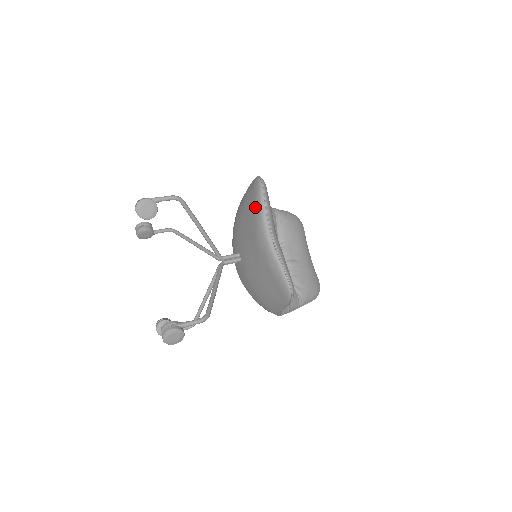
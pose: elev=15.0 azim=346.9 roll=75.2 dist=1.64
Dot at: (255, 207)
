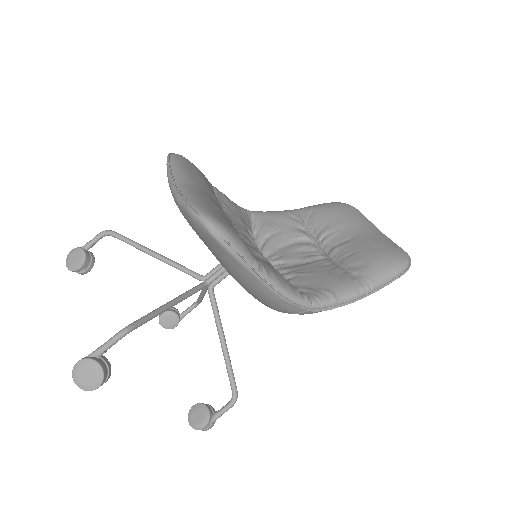
Dot at: occluded
